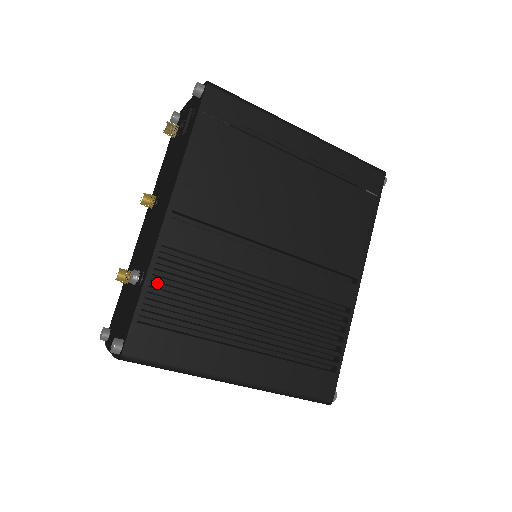
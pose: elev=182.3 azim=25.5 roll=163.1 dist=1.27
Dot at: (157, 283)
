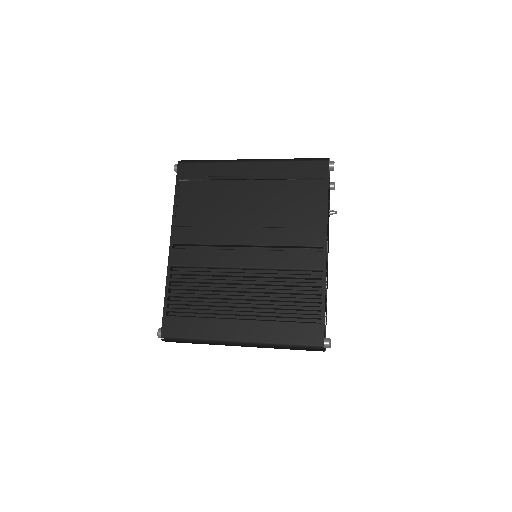
Dot at: (176, 290)
